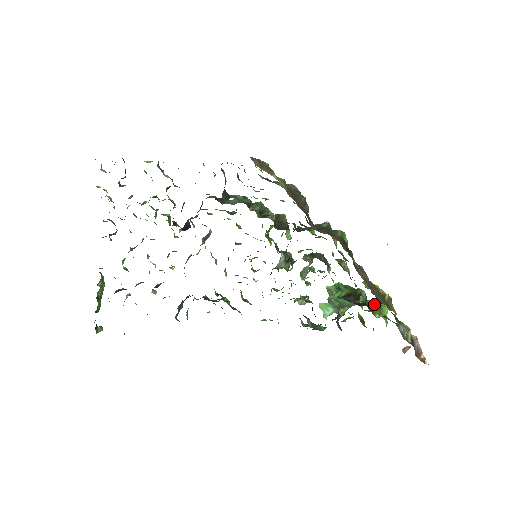
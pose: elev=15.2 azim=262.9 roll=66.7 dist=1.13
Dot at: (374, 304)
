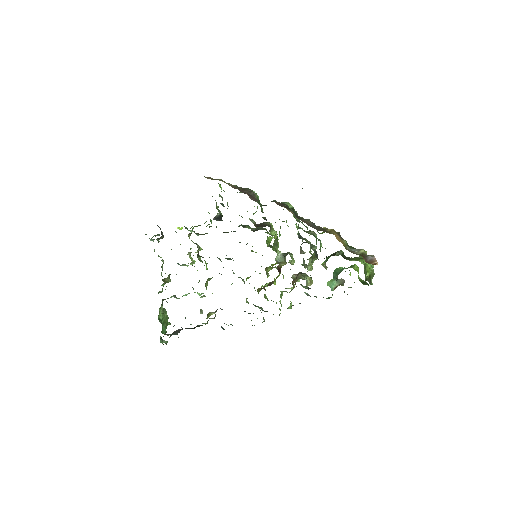
Dot at: (356, 258)
